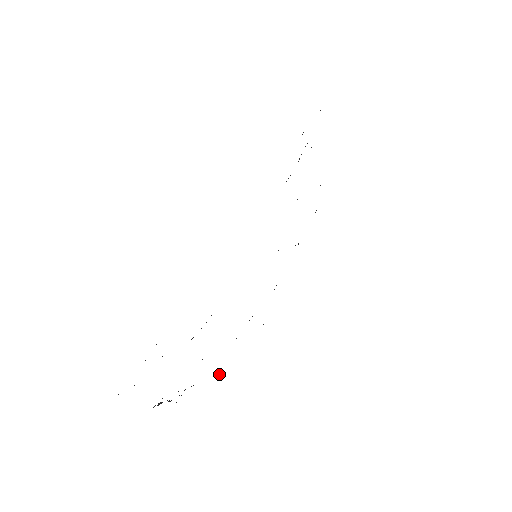
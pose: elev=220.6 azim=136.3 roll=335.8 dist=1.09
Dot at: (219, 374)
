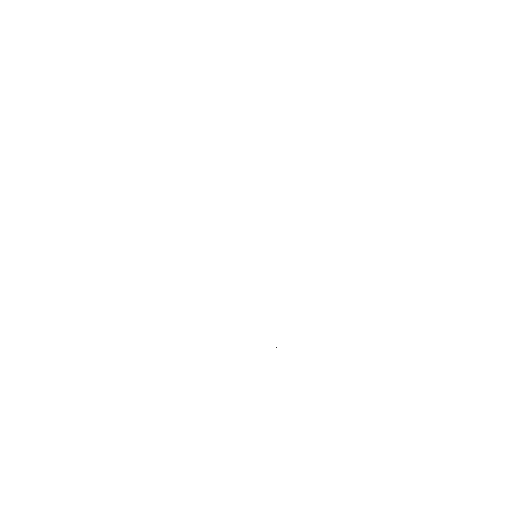
Dot at: occluded
